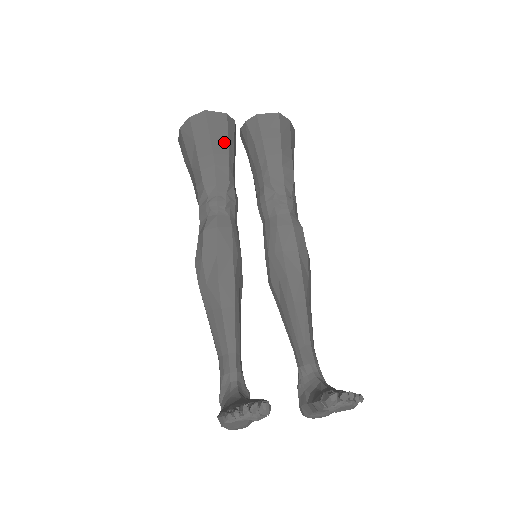
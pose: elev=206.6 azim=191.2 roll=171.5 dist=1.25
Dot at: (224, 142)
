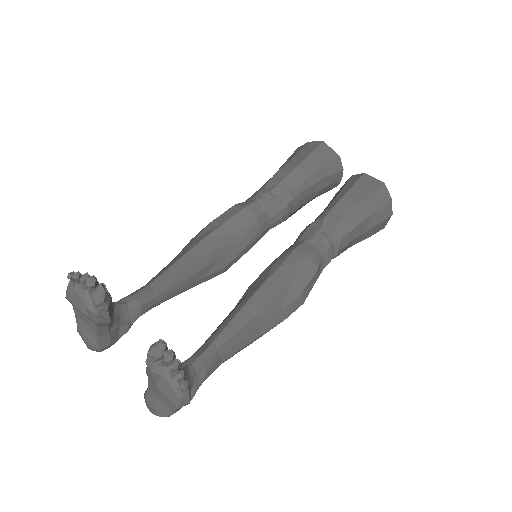
Dot at: (316, 167)
